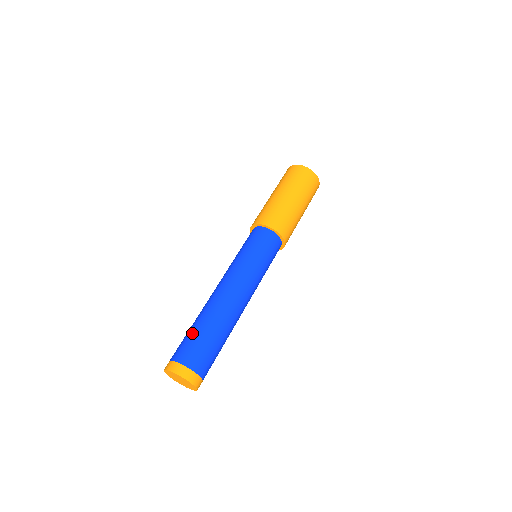
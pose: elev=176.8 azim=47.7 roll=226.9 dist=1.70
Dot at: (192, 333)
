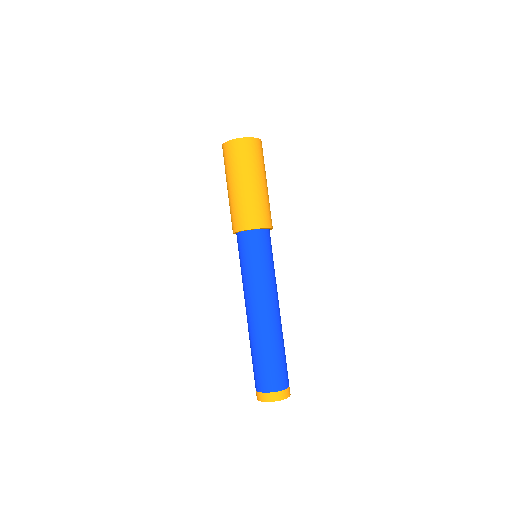
Dot at: (257, 363)
